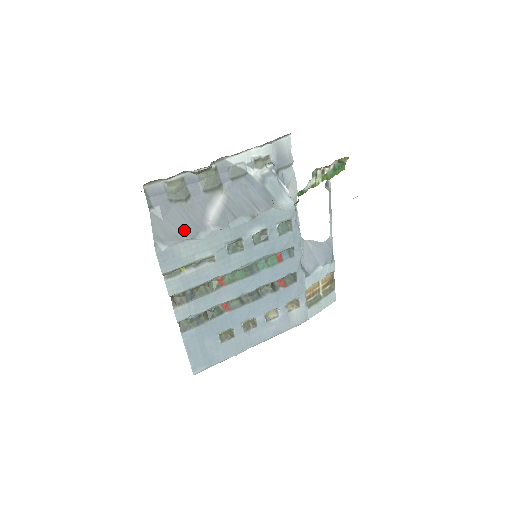
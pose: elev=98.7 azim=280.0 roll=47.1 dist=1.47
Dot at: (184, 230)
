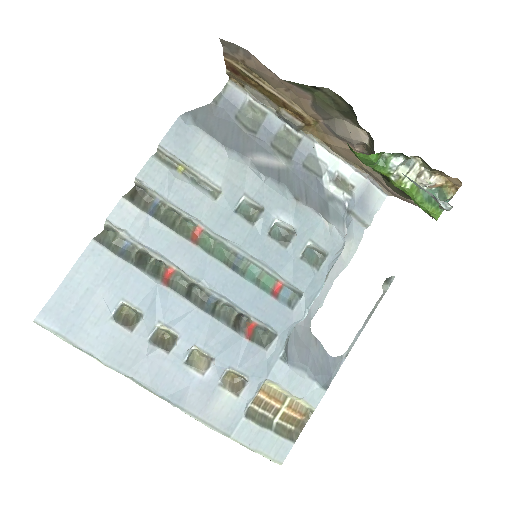
Dot at: (223, 136)
